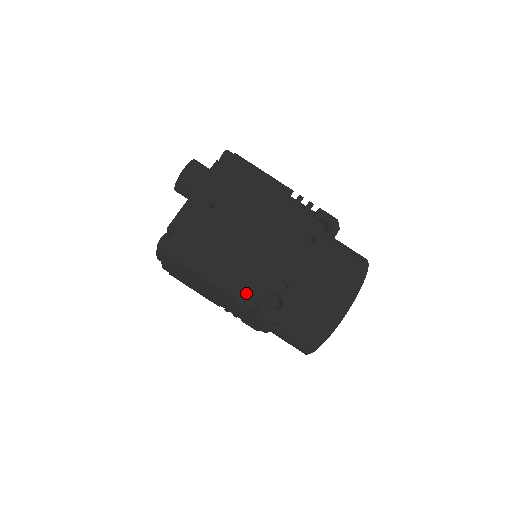
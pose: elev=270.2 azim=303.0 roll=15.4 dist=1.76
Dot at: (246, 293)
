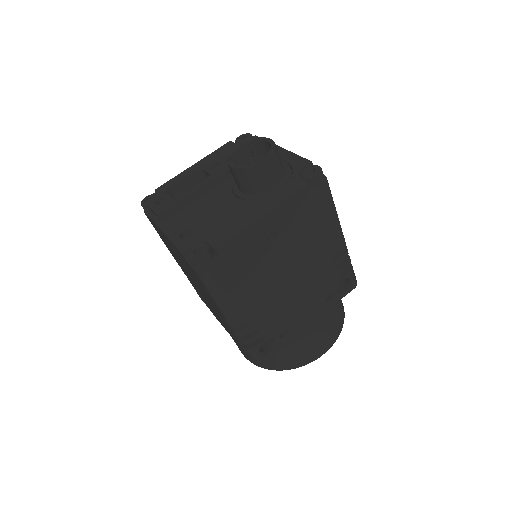
Dot at: occluded
